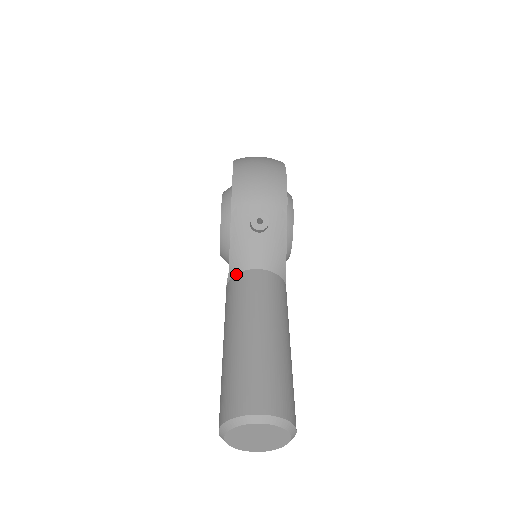
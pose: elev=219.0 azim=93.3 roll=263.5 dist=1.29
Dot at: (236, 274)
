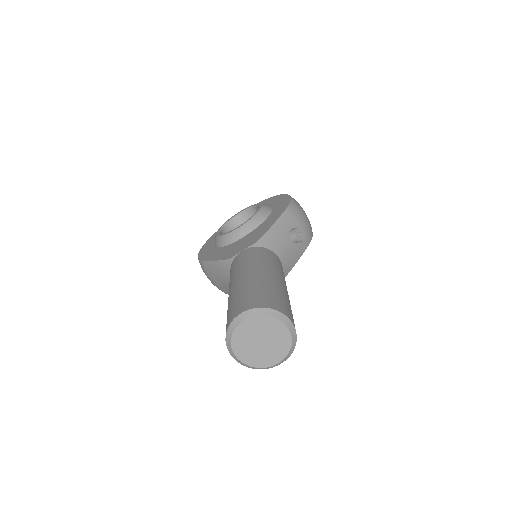
Dot at: (263, 247)
